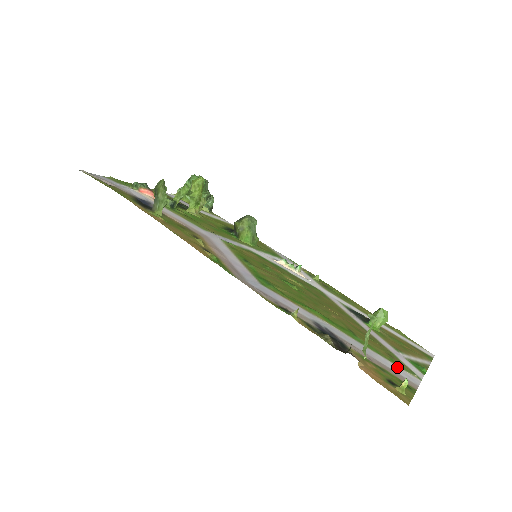
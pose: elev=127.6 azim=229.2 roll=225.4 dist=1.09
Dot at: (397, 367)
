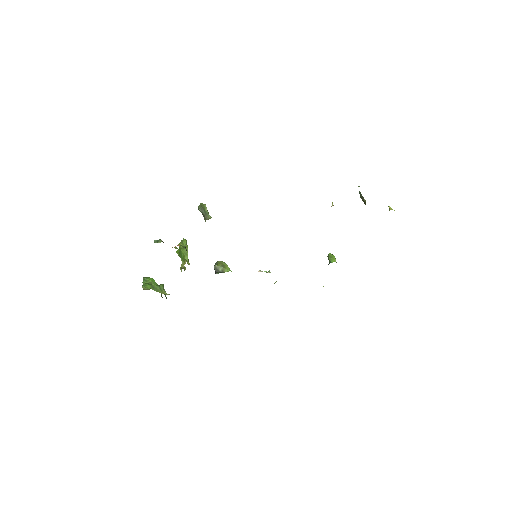
Dot at: occluded
